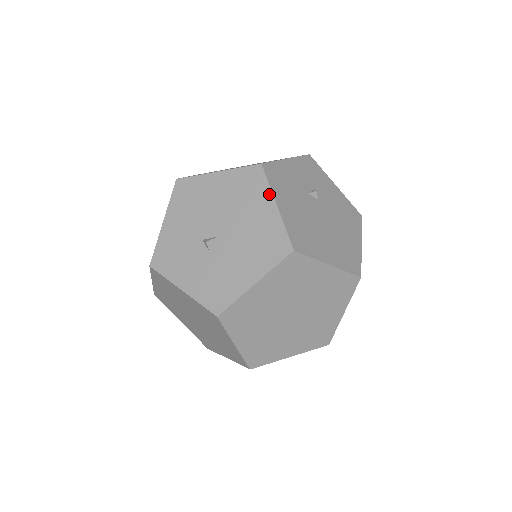
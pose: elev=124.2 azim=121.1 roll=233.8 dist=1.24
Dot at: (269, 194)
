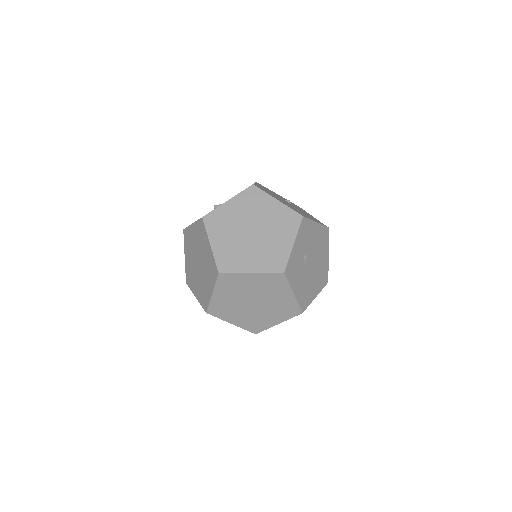
Dot at: occluded
